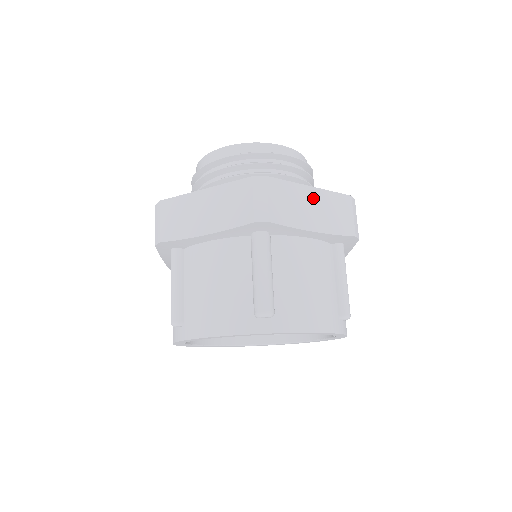
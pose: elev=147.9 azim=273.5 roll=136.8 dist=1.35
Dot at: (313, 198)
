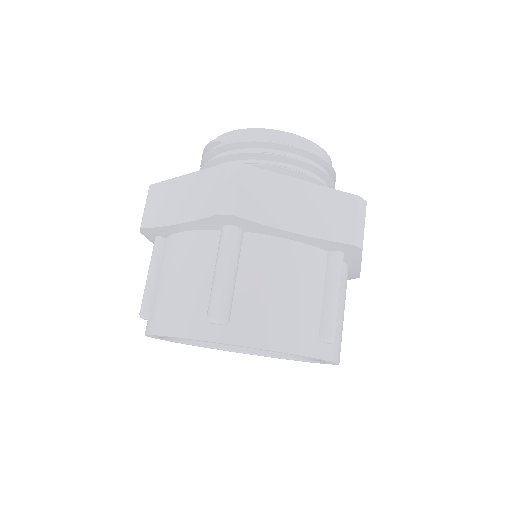
Dot at: occluded
